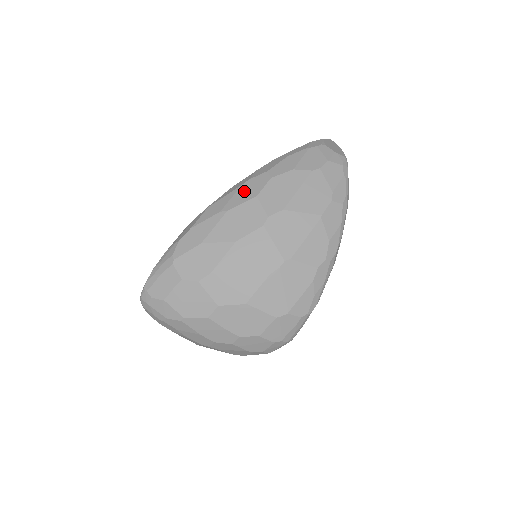
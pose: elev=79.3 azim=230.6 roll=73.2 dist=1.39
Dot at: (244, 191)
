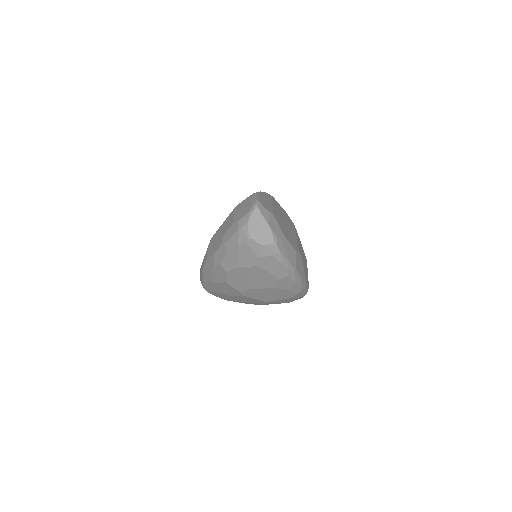
Dot at: (216, 274)
